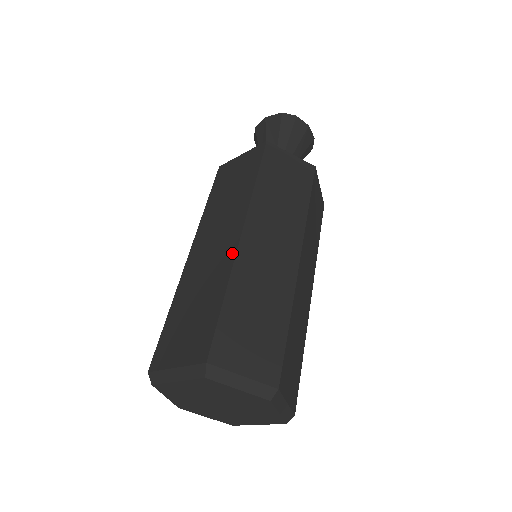
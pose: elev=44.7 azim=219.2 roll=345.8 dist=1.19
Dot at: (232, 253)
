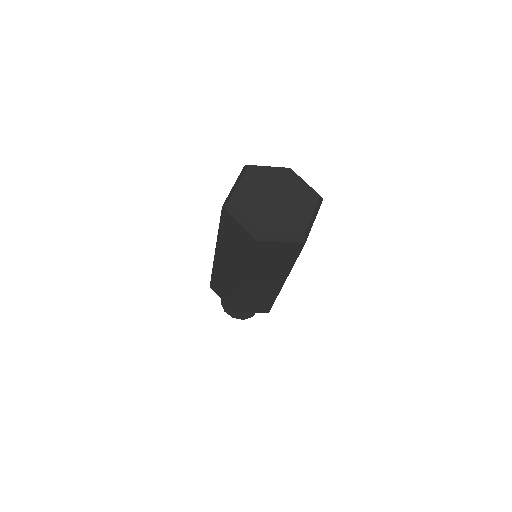
Dot at: occluded
